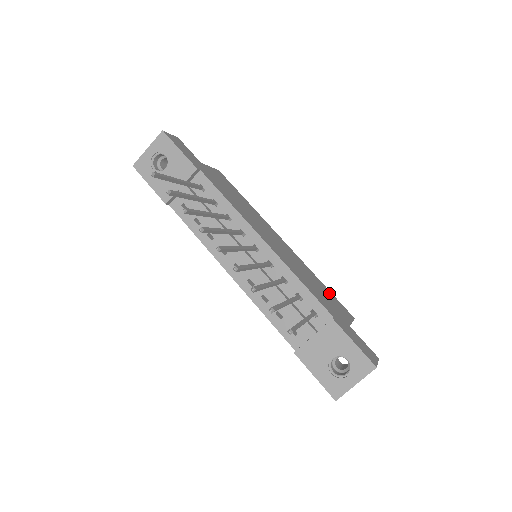
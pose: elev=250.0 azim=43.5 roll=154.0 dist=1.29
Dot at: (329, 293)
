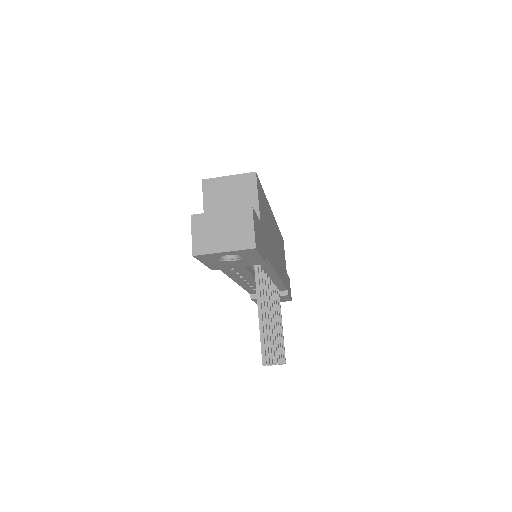
Dot at: (281, 240)
